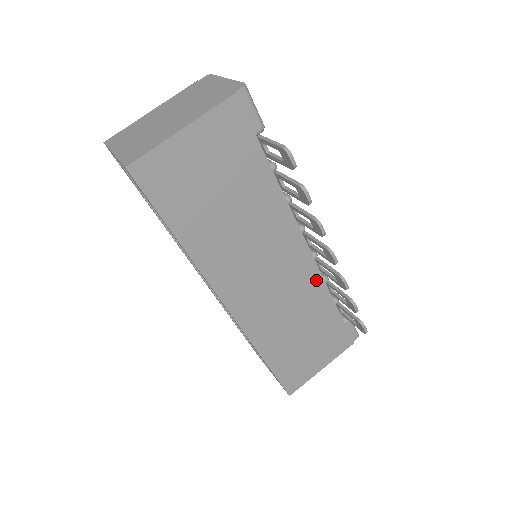
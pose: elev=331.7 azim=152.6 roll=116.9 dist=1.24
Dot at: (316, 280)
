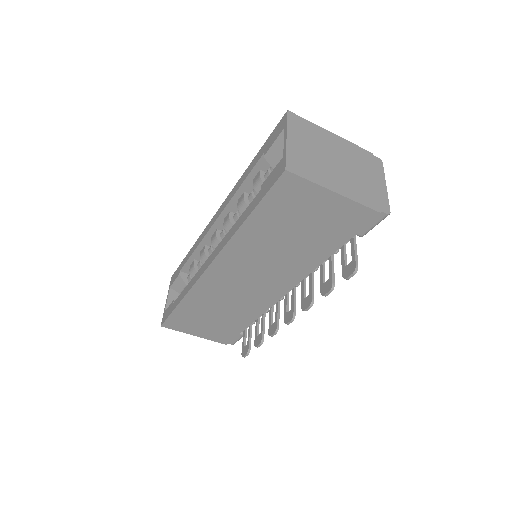
Dot at: (263, 307)
